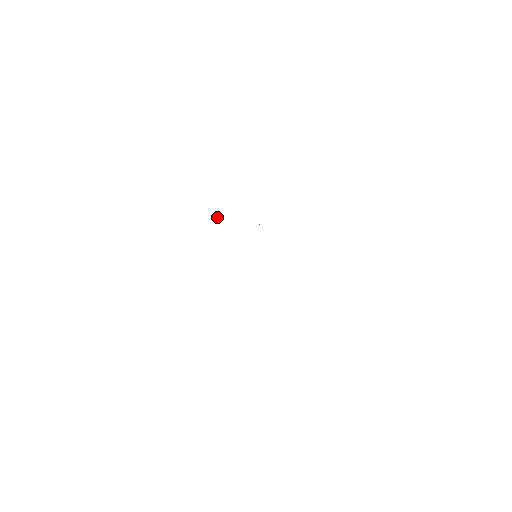
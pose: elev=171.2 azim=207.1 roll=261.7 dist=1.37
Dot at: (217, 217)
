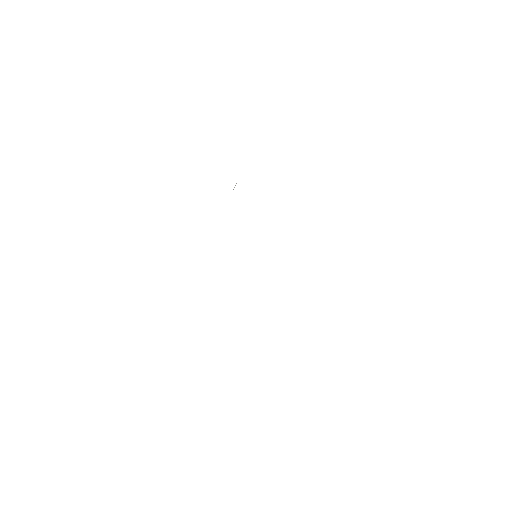
Dot at: (234, 187)
